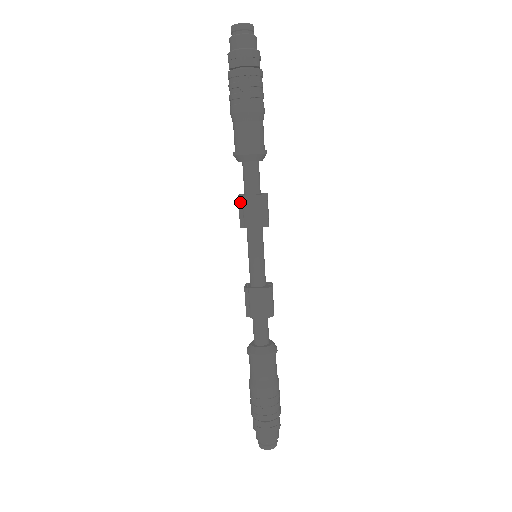
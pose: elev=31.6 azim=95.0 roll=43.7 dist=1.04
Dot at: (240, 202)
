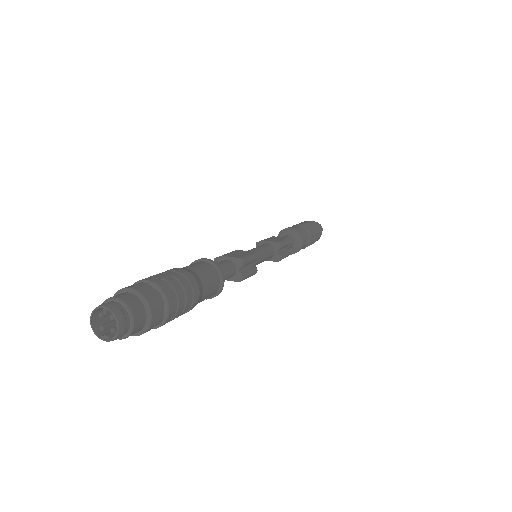
Dot at: occluded
